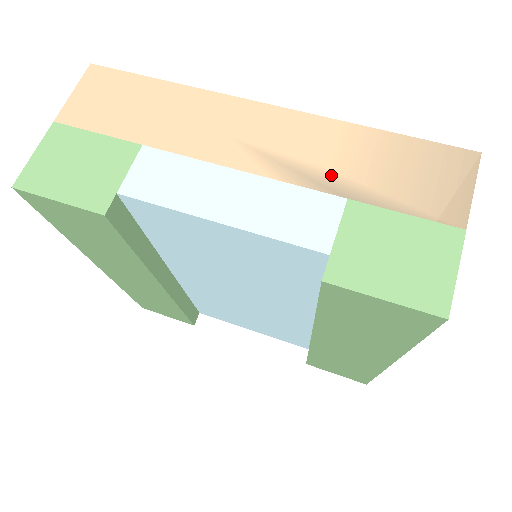
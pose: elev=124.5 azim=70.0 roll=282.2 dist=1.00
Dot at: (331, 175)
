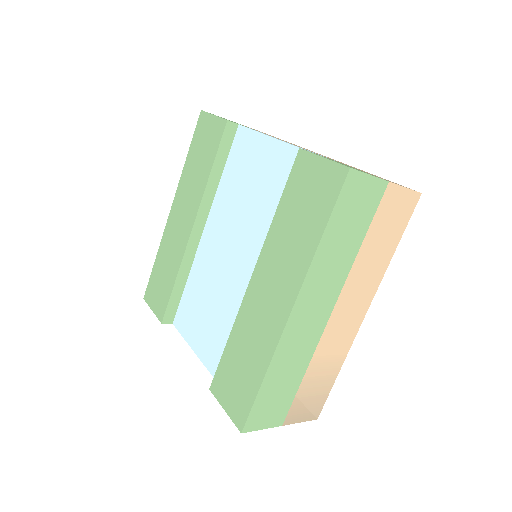
Dot at: (337, 161)
